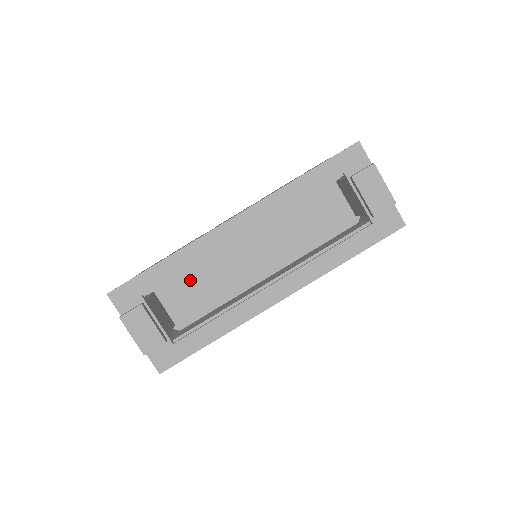
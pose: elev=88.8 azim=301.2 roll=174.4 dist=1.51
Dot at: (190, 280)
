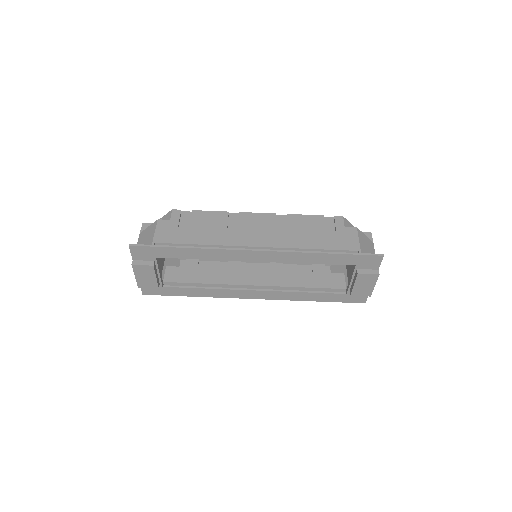
Dot at: occluded
